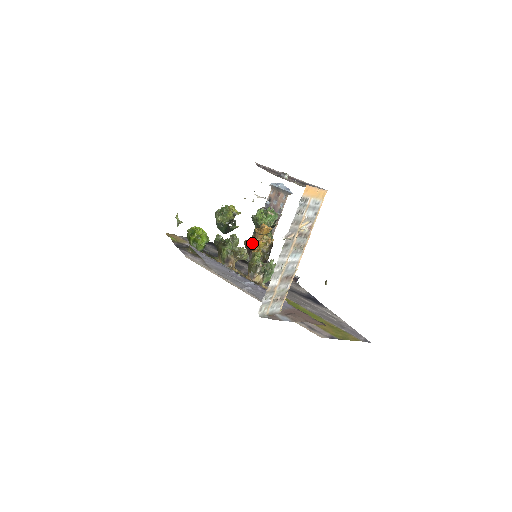
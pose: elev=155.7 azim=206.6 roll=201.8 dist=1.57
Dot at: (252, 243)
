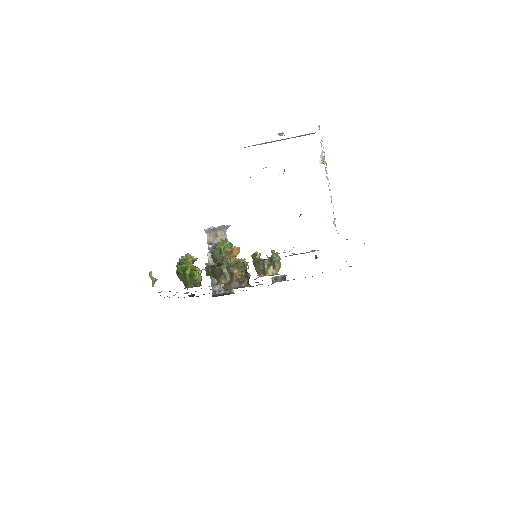
Dot at: occluded
